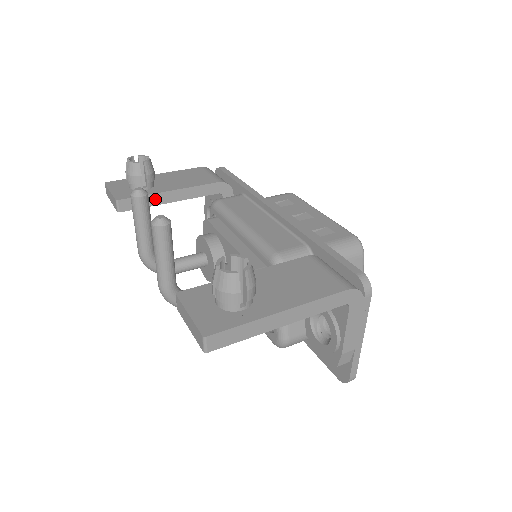
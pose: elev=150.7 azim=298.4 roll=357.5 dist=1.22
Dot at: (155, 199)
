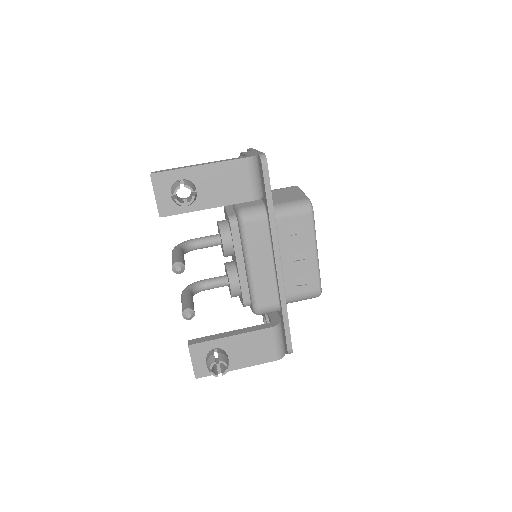
Dot at: (192, 210)
